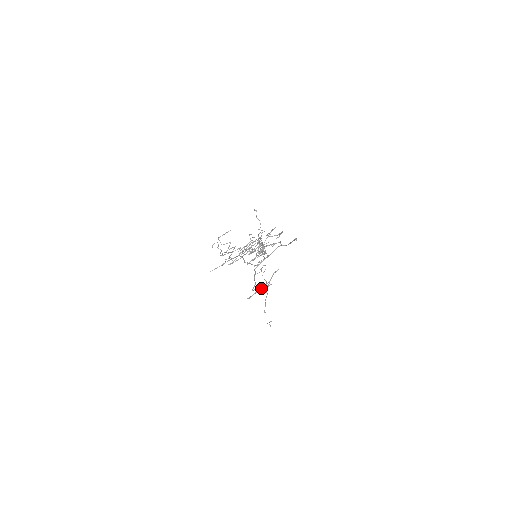
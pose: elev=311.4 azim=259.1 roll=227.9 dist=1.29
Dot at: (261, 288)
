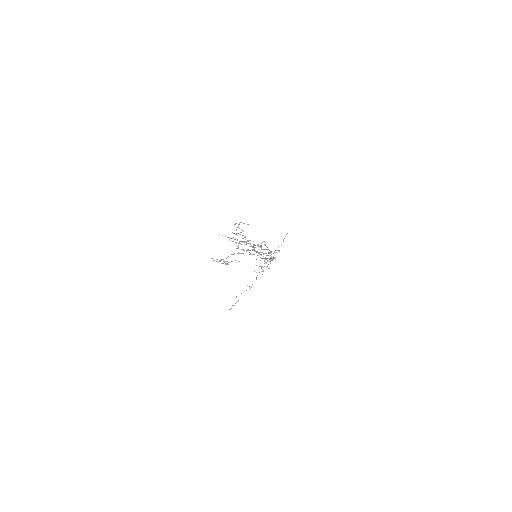
Dot at: occluded
